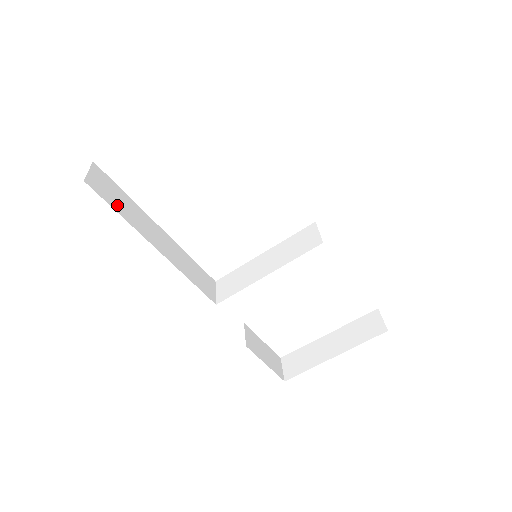
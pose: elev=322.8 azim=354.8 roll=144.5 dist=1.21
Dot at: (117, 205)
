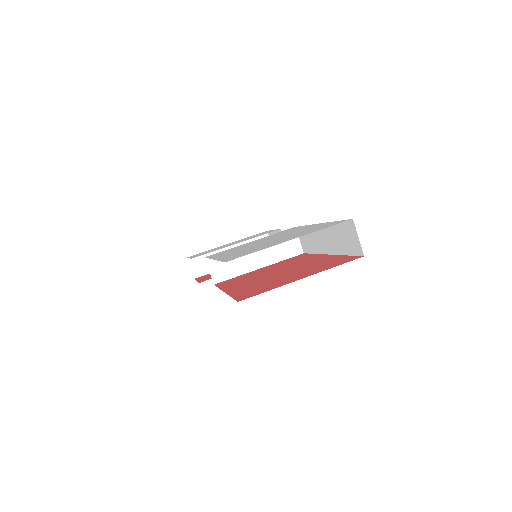
Dot at: occluded
